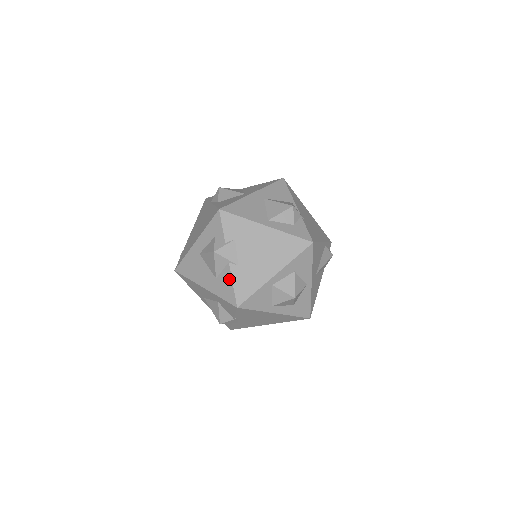
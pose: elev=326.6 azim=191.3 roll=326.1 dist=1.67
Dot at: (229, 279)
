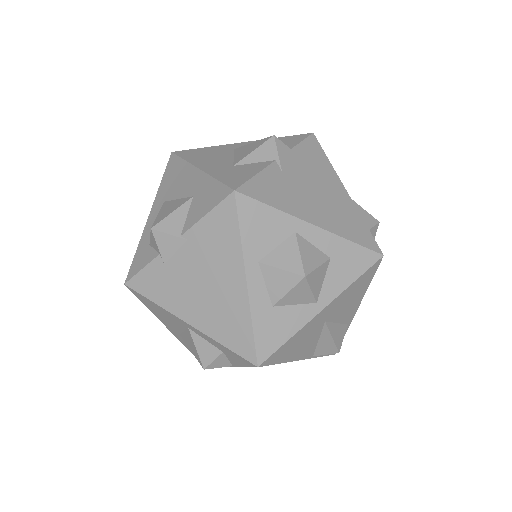
Dot at: (257, 169)
